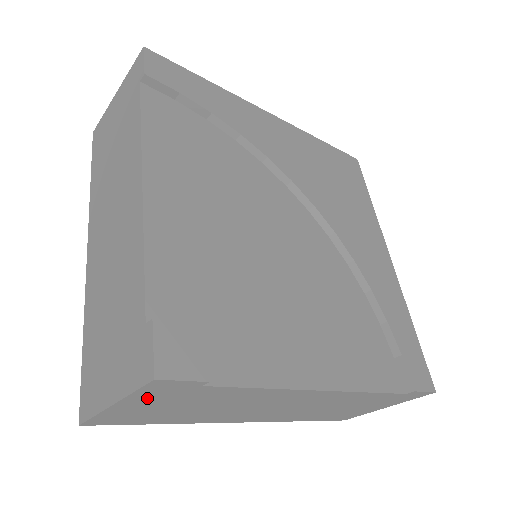
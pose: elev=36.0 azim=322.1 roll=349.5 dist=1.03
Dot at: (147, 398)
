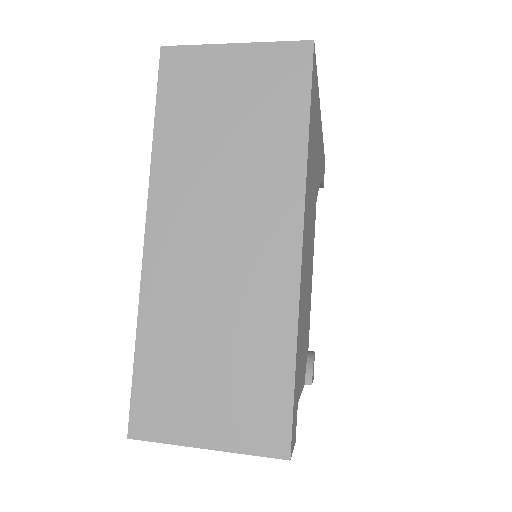
Dot at: occluded
